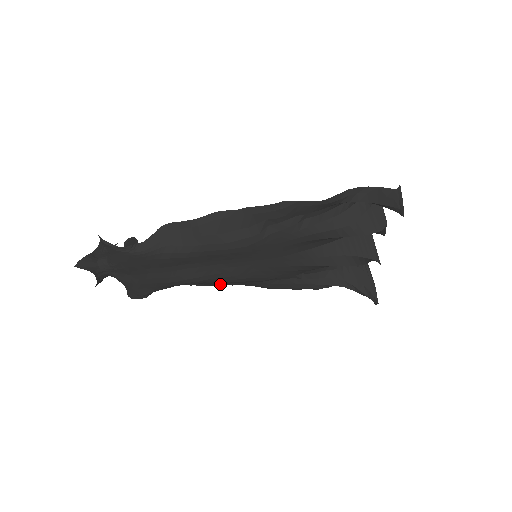
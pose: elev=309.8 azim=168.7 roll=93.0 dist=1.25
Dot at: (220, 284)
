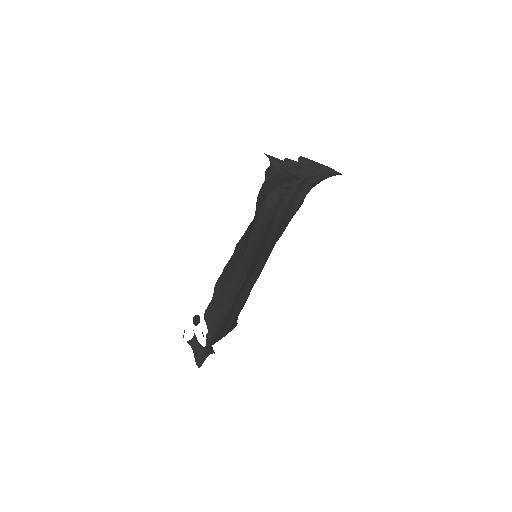
Dot at: occluded
